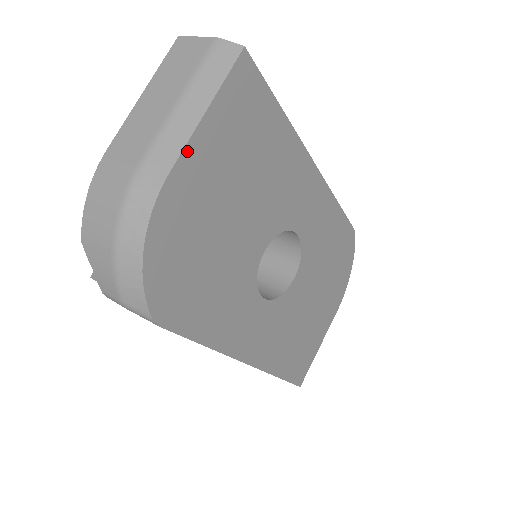
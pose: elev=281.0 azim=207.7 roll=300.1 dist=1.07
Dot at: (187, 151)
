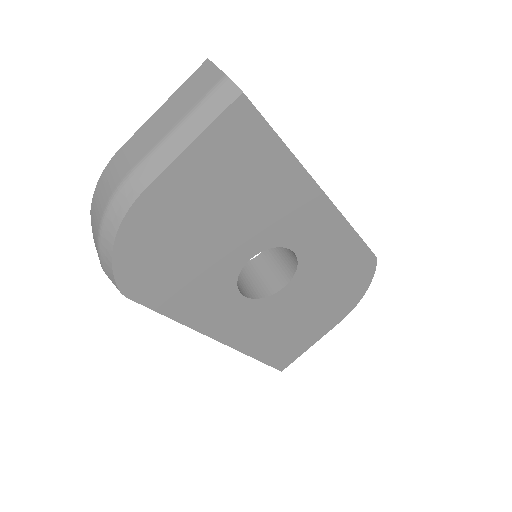
Dot at: (166, 174)
